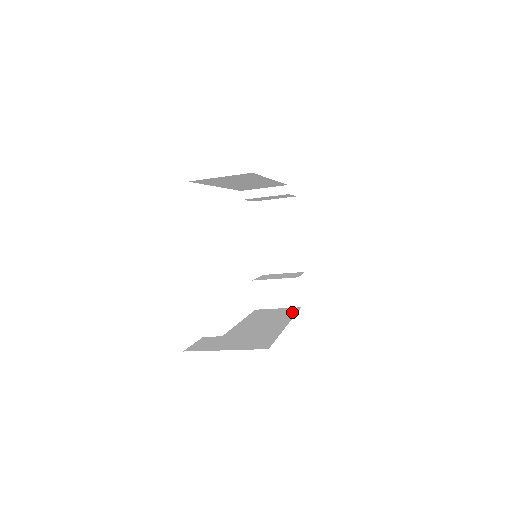
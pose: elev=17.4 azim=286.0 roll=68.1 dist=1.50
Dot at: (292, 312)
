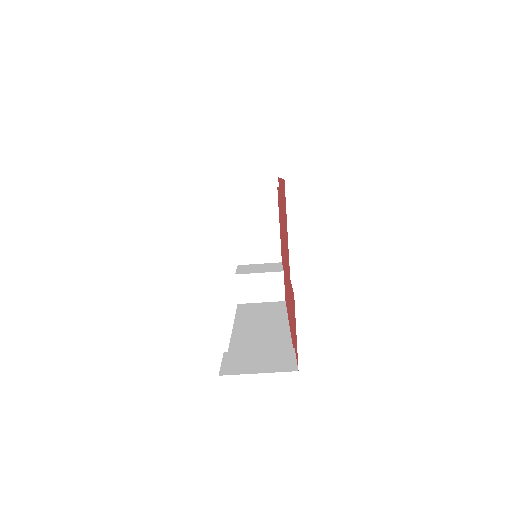
Dot at: (281, 308)
